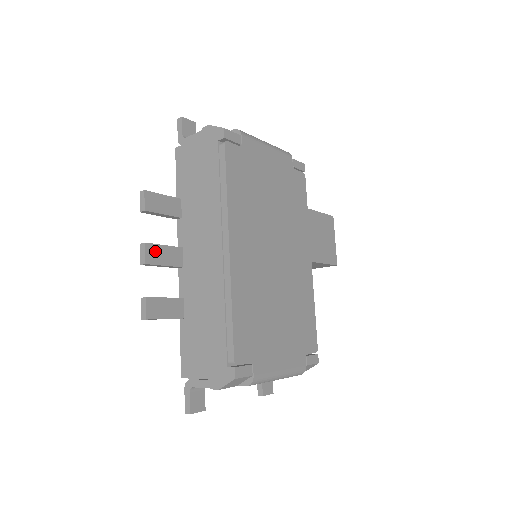
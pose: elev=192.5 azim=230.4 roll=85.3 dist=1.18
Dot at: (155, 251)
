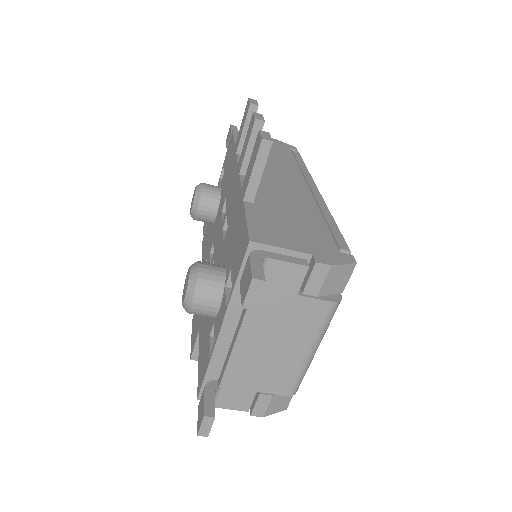
Dot at: occluded
